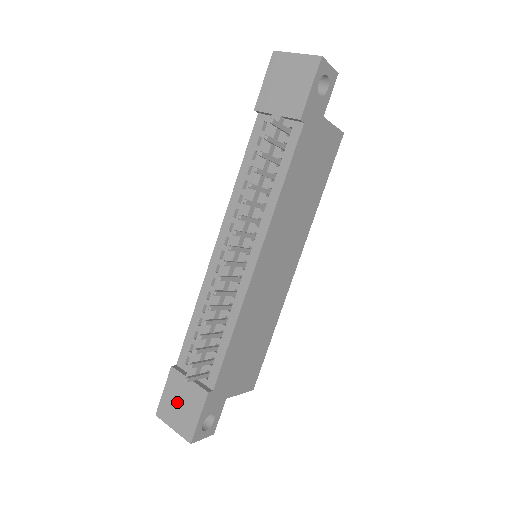
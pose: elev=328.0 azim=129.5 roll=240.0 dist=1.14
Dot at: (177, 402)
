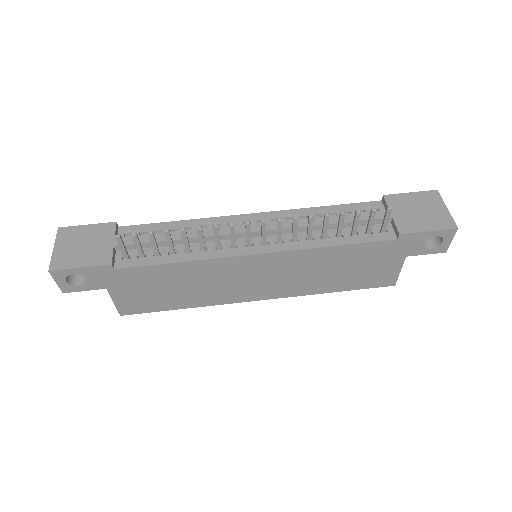
Dot at: (84, 241)
